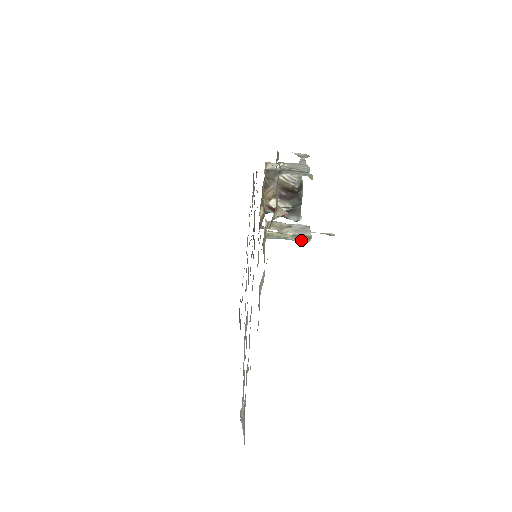
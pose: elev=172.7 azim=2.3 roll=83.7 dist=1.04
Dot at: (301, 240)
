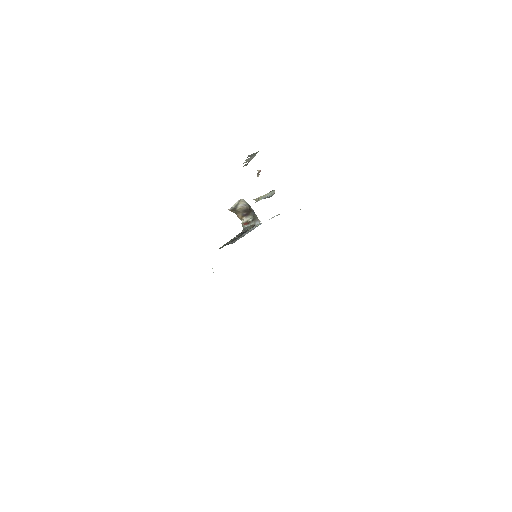
Dot at: (271, 193)
